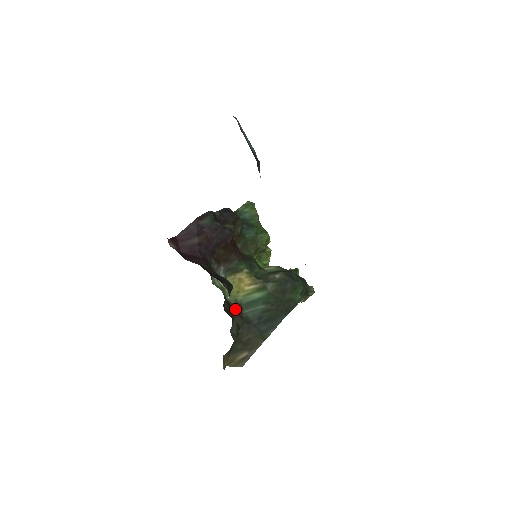
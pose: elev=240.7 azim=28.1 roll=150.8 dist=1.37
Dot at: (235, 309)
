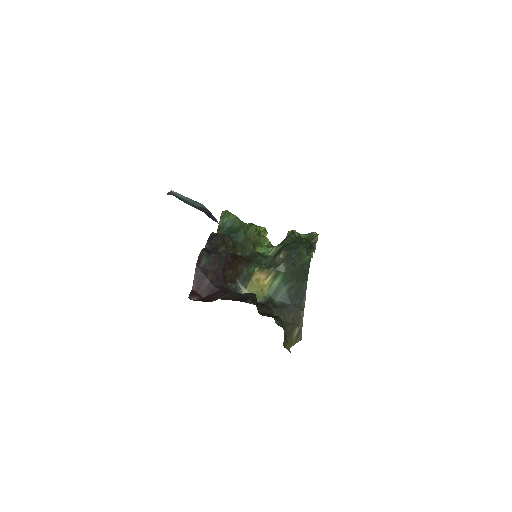
Dot at: (268, 305)
